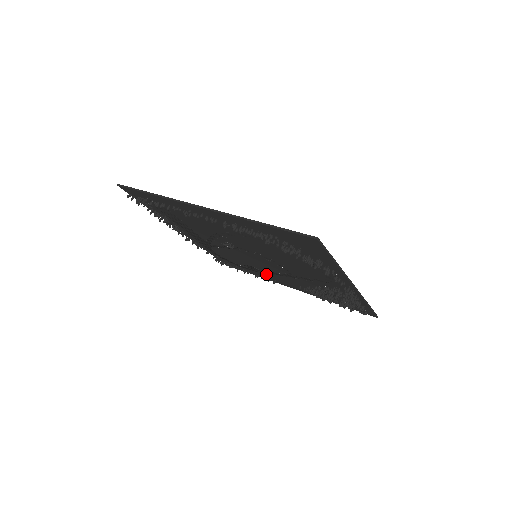
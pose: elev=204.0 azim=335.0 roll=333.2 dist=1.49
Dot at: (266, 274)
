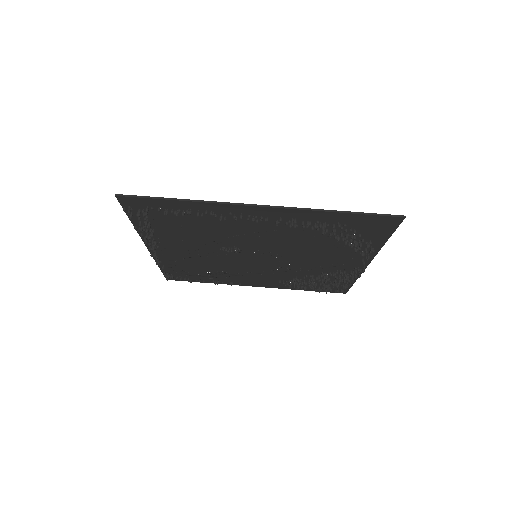
Dot at: (233, 277)
